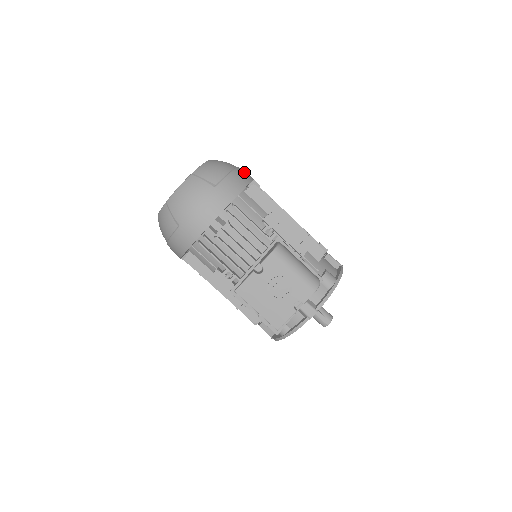
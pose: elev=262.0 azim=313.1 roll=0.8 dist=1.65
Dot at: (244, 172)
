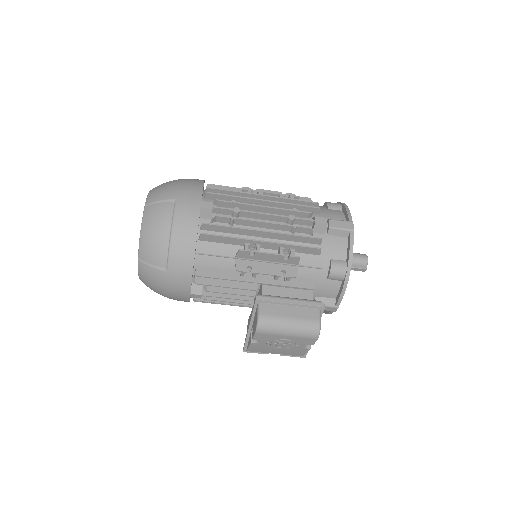
Dot at: (184, 216)
